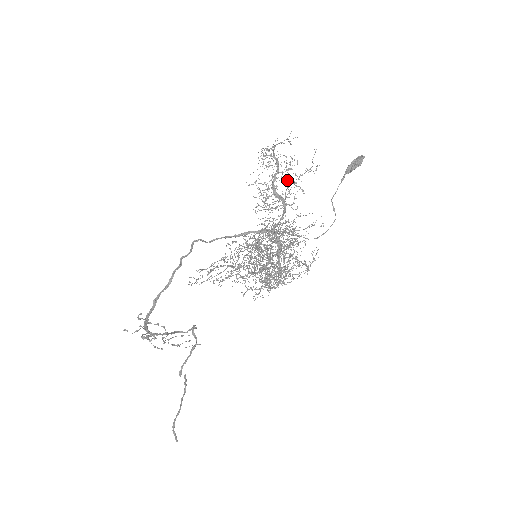
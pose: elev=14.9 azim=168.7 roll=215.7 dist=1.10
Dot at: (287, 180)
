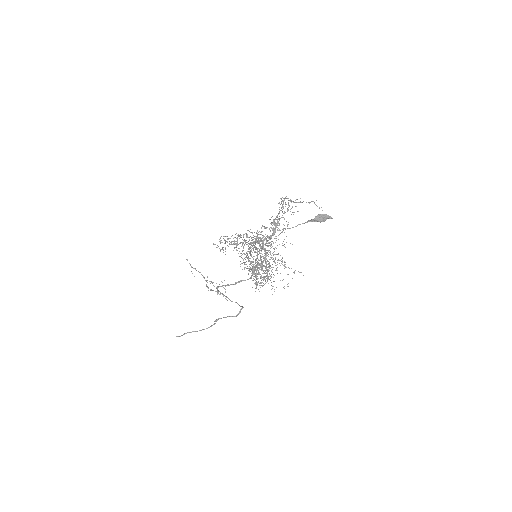
Dot at: (282, 215)
